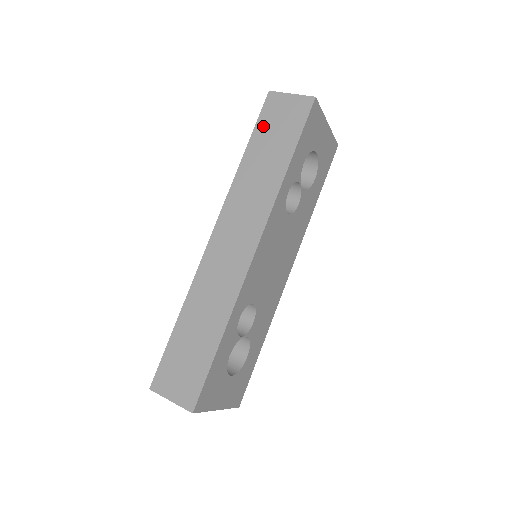
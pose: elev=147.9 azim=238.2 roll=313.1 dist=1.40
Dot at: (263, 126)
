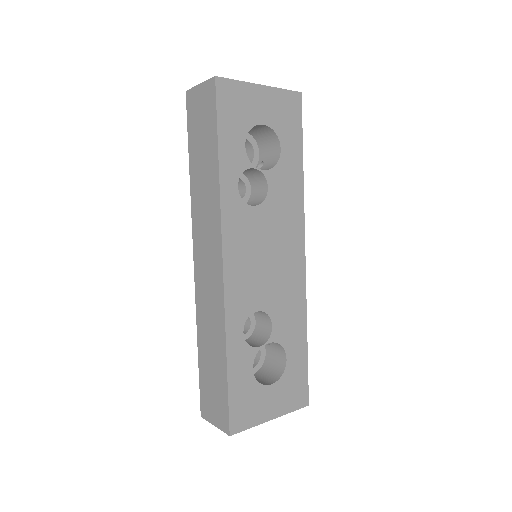
Dot at: (192, 132)
